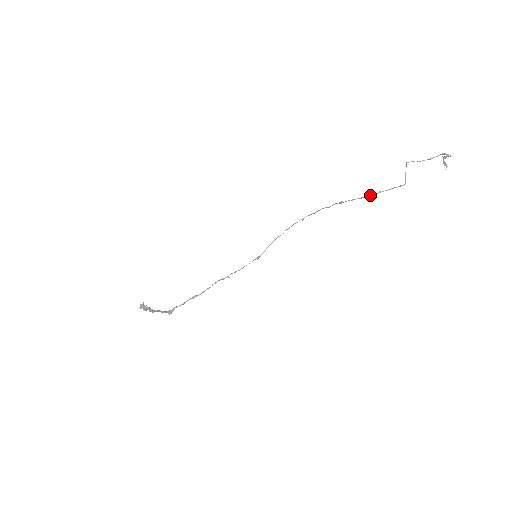
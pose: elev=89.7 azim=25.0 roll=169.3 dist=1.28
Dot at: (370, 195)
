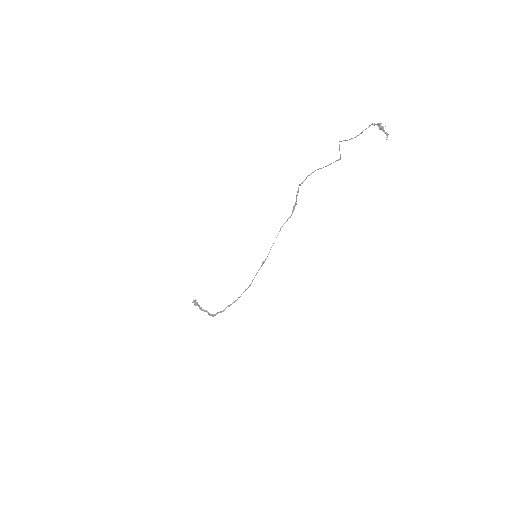
Dot at: (309, 175)
